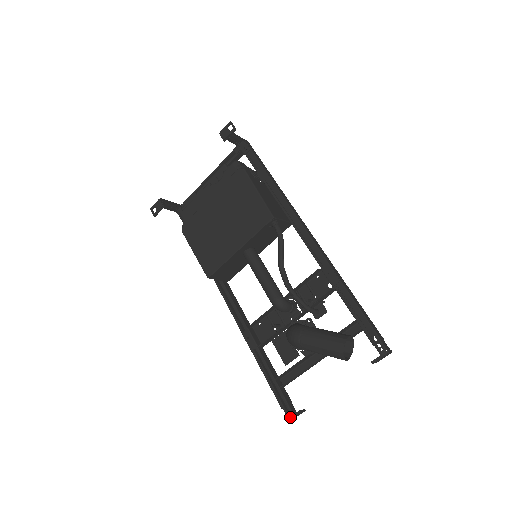
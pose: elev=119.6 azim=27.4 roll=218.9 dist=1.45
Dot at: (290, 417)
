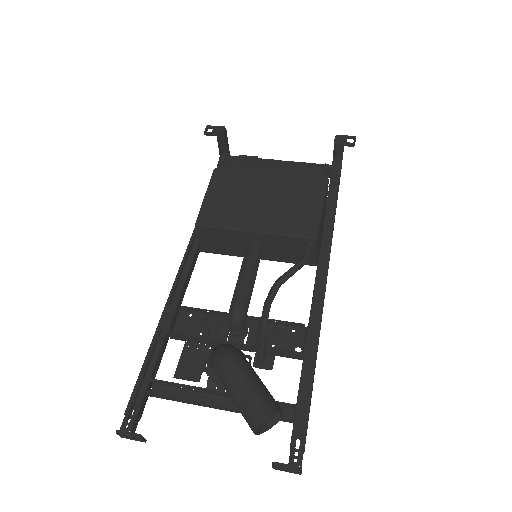
Dot at: (125, 431)
